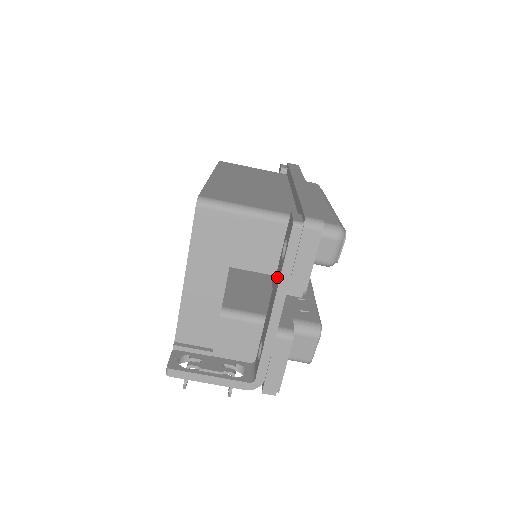
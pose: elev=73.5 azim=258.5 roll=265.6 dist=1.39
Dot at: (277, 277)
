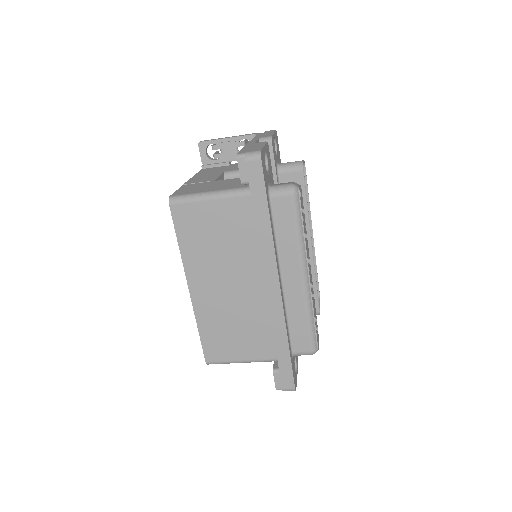
Dot at: occluded
